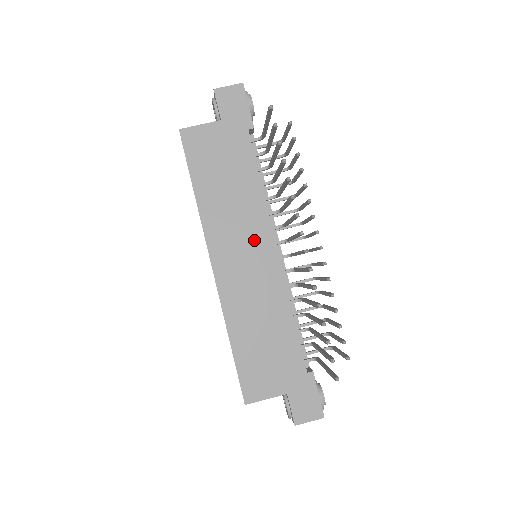
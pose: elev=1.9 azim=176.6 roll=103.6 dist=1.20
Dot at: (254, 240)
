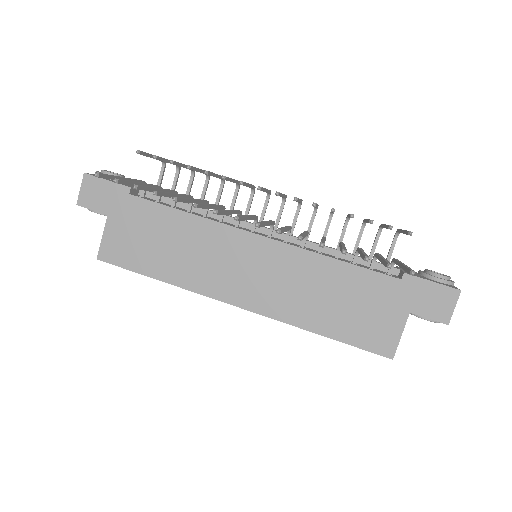
Dot at: (236, 252)
